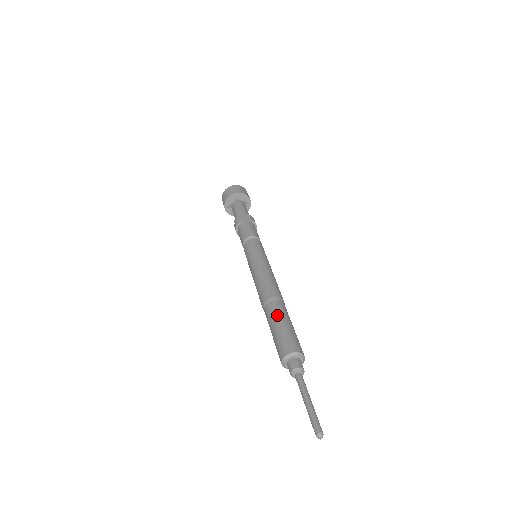
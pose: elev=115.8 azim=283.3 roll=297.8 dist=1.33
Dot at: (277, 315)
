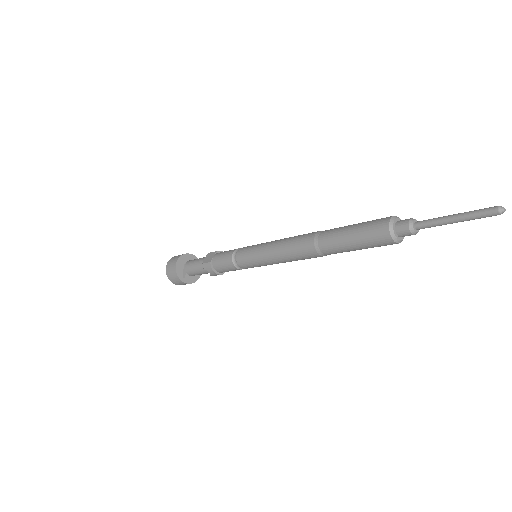
Dot at: (337, 232)
